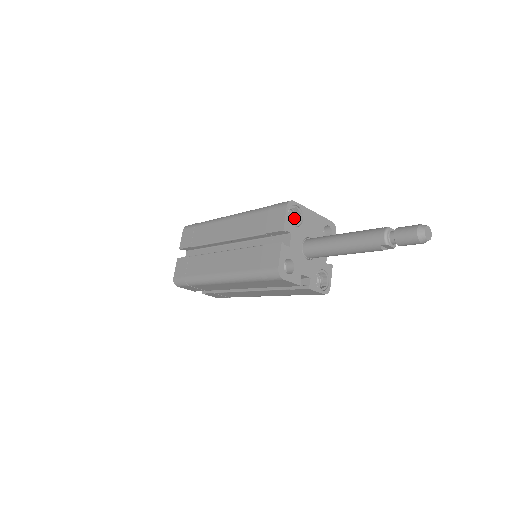
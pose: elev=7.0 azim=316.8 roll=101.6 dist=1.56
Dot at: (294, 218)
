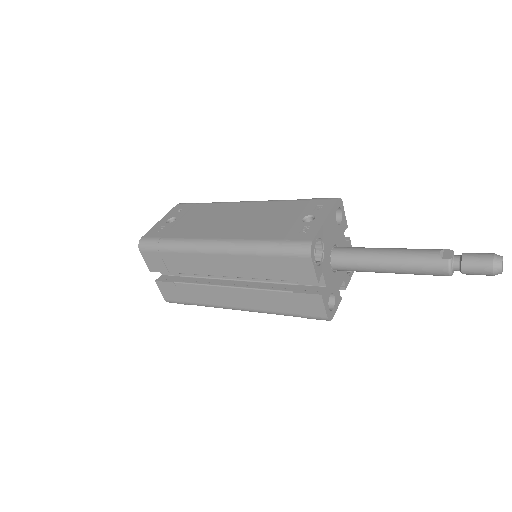
Dot at: occluded
